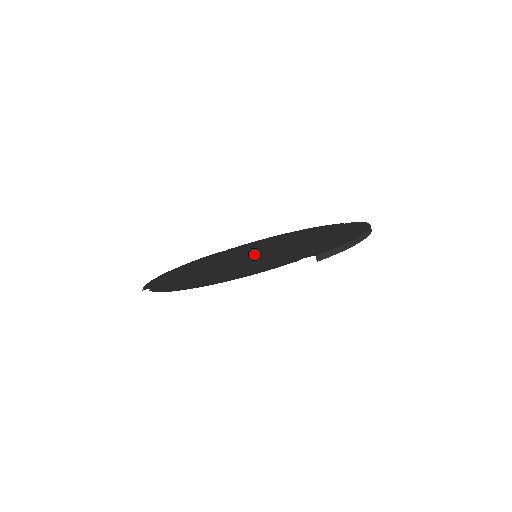
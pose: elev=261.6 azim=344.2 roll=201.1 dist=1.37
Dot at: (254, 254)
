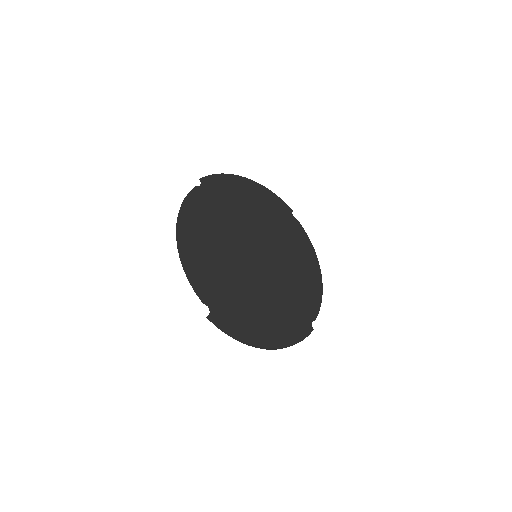
Dot at: (255, 255)
